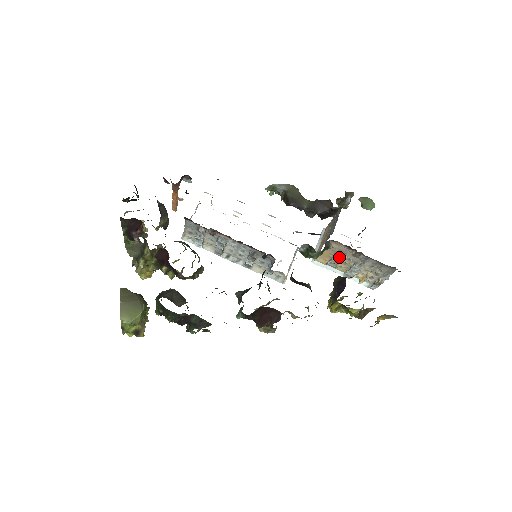
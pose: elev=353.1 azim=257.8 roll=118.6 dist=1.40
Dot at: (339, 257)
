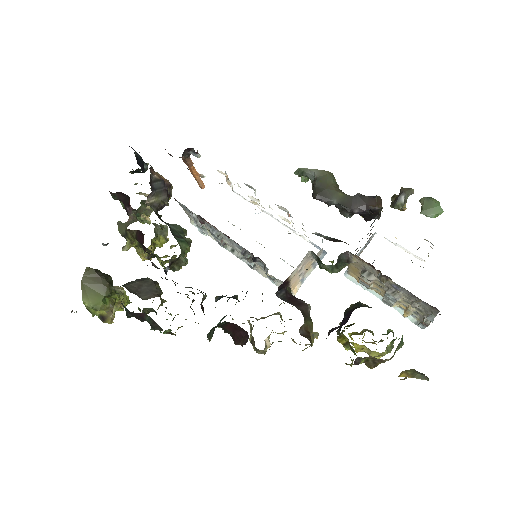
Dot at: (366, 276)
